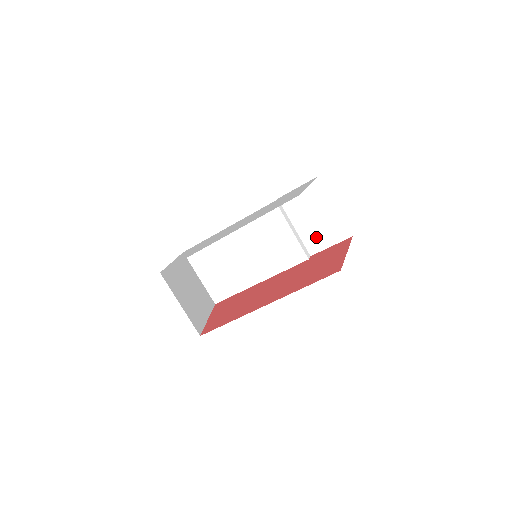
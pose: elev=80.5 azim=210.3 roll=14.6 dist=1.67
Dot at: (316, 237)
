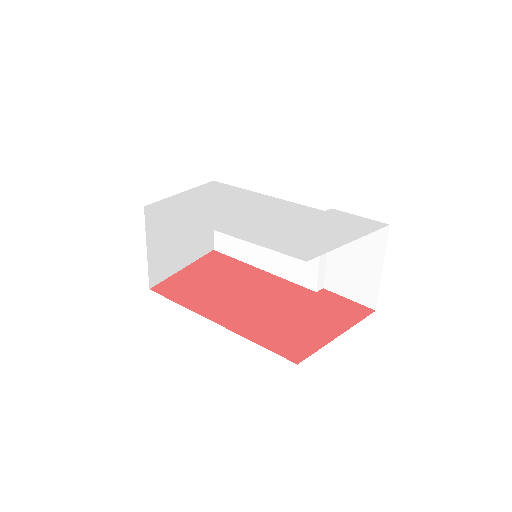
Dot at: (341, 277)
